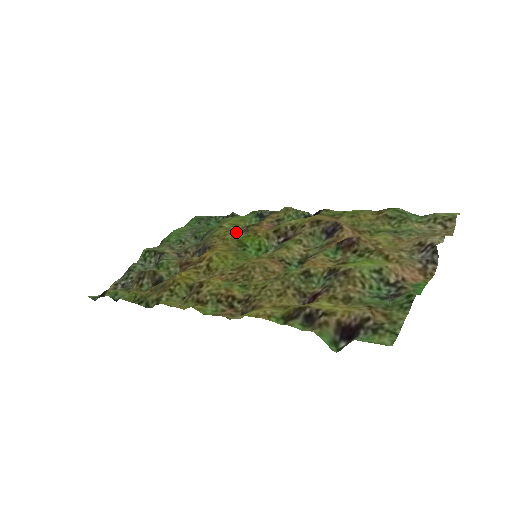
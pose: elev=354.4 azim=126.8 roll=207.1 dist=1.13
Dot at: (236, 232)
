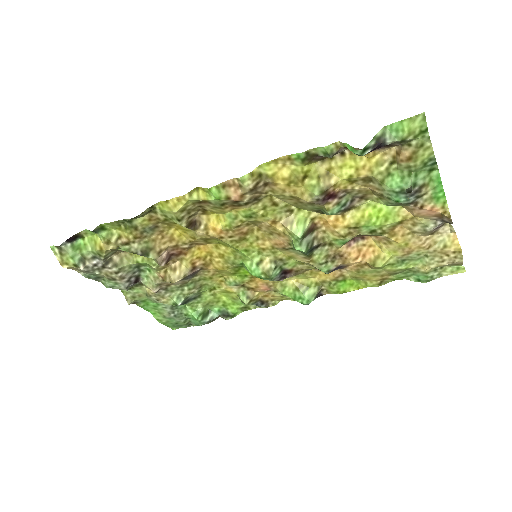
Dot at: (231, 281)
